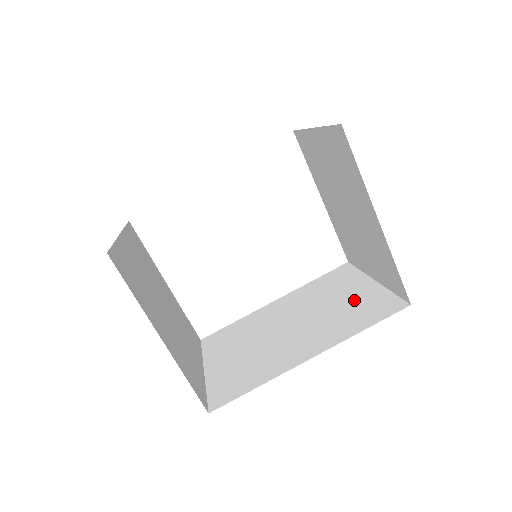
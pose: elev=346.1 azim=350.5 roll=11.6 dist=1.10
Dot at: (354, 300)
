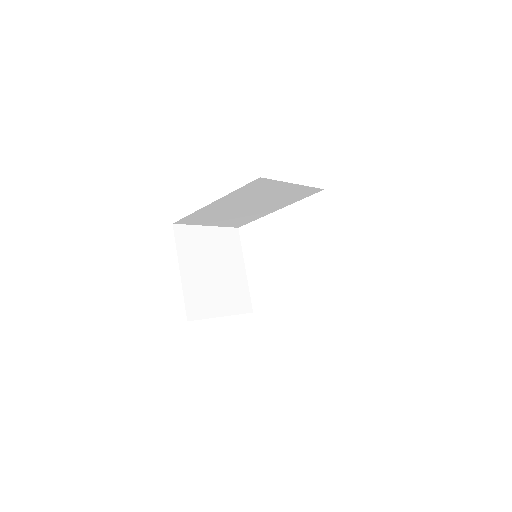
Dot at: occluded
